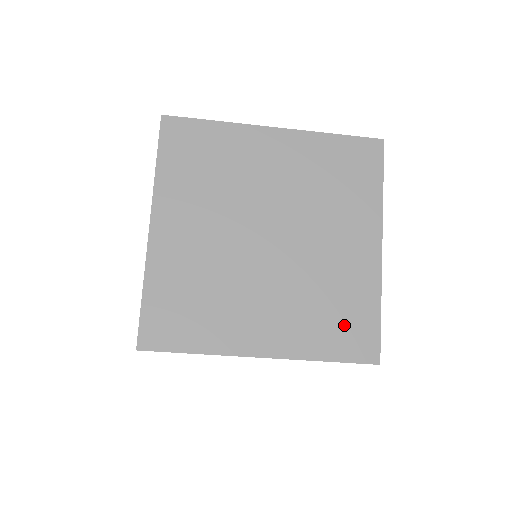
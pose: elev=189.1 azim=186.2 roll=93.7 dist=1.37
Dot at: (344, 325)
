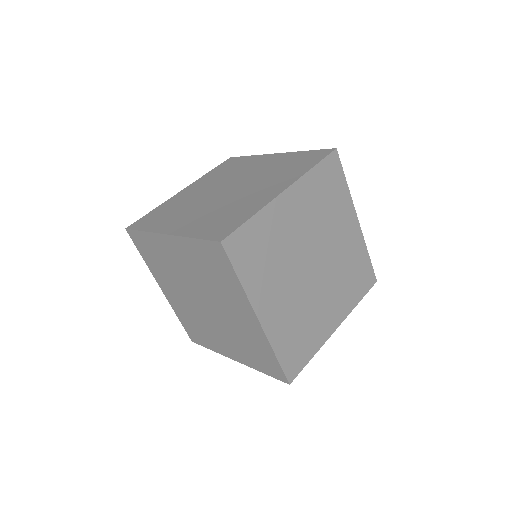
Dot at: (297, 347)
